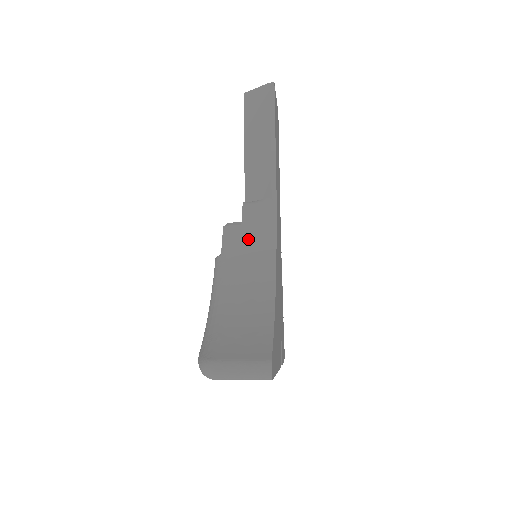
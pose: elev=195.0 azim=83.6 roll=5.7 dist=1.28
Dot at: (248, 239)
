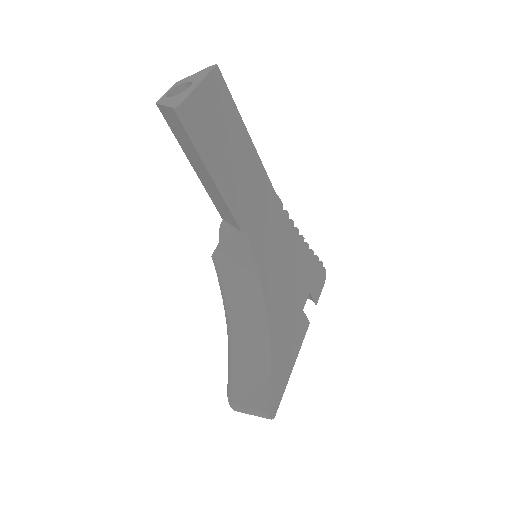
Dot at: (235, 275)
